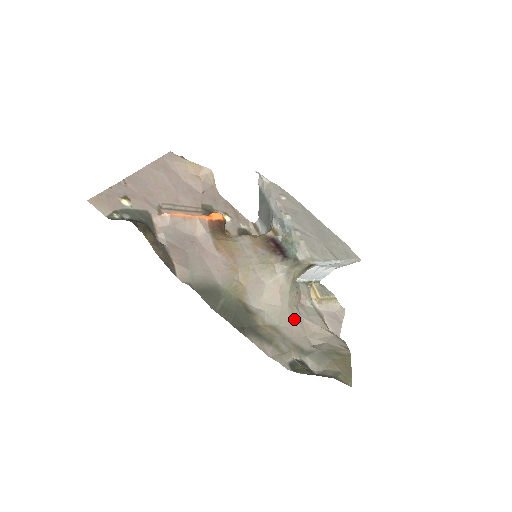
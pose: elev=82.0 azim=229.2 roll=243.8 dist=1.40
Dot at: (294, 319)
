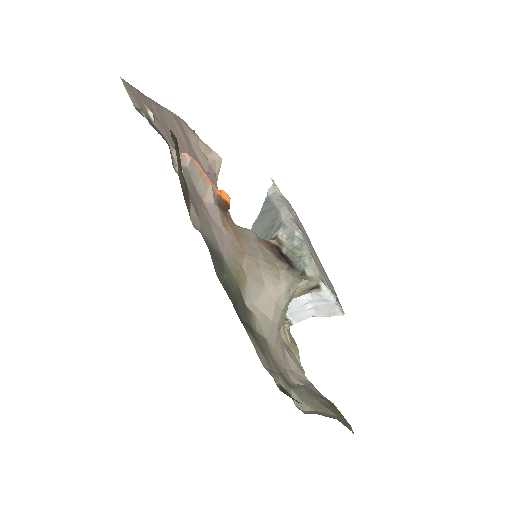
Dot at: (279, 343)
